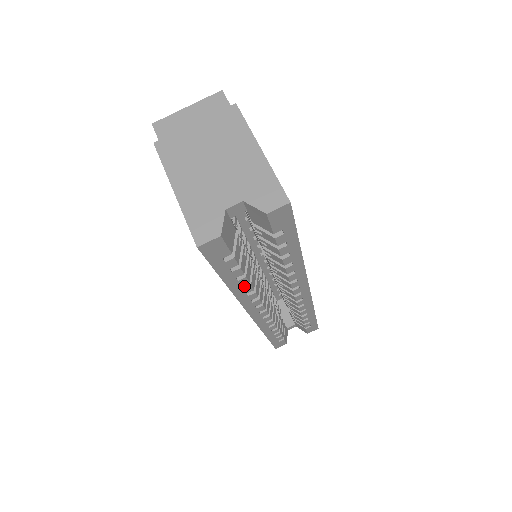
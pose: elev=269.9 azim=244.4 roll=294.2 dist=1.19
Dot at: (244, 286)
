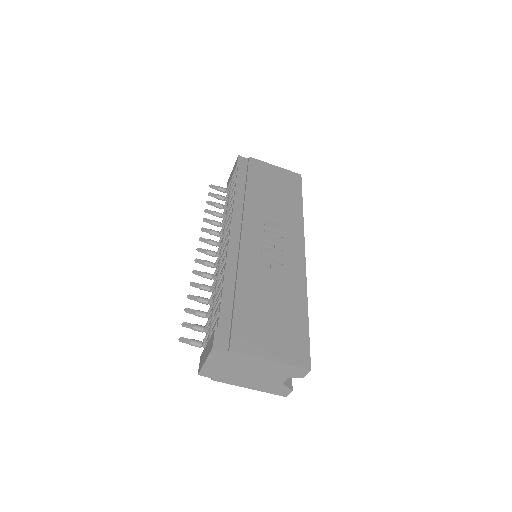
Dot at: occluded
